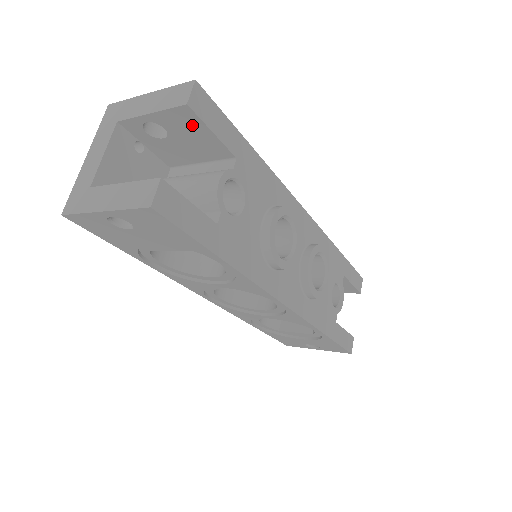
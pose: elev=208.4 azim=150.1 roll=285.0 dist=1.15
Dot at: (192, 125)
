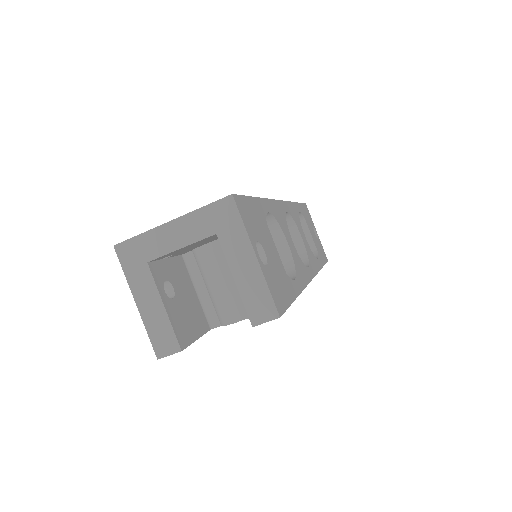
Dot at: occluded
